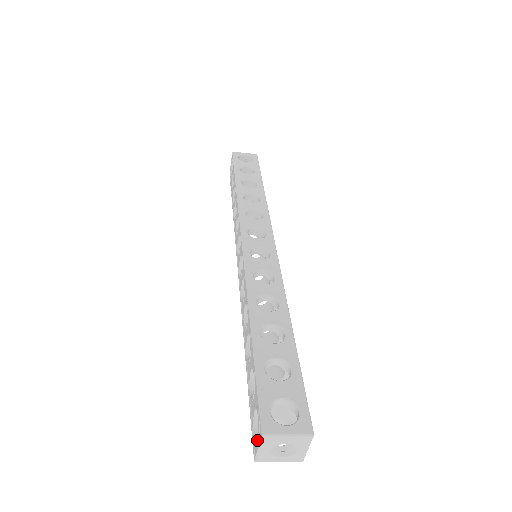
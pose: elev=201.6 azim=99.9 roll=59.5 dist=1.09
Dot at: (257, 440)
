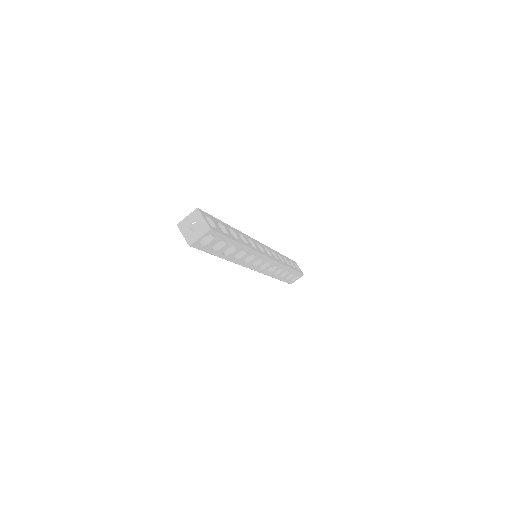
Dot at: (184, 235)
